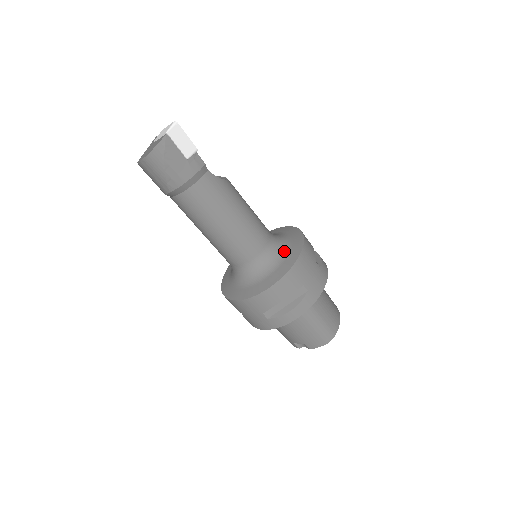
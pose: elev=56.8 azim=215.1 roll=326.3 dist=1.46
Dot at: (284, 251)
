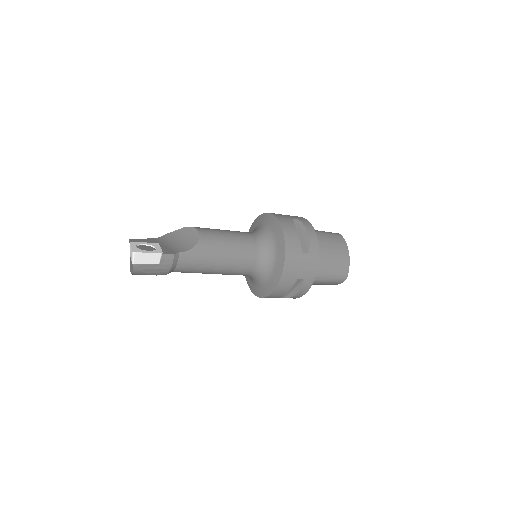
Dot at: (273, 258)
